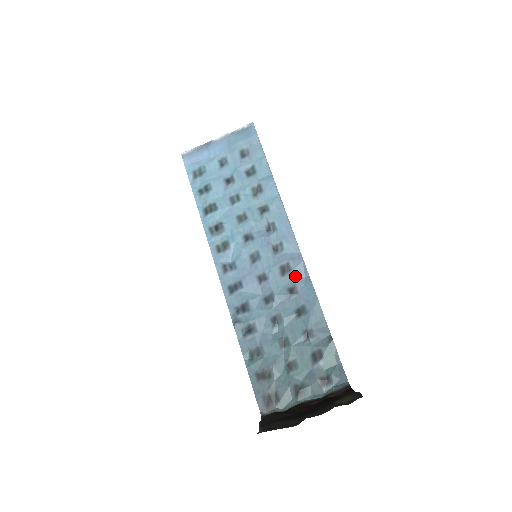
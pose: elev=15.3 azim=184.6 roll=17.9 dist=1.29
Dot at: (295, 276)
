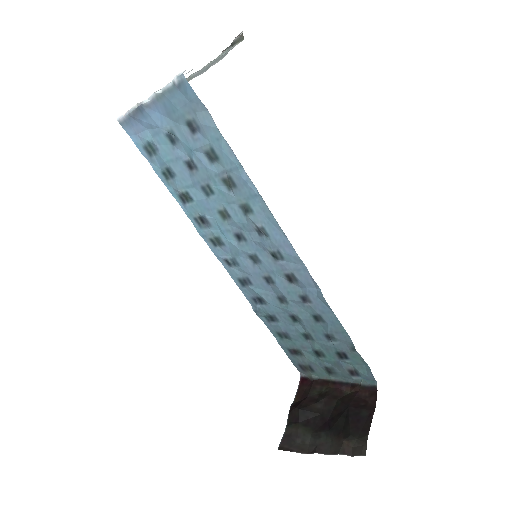
Dot at: (304, 287)
